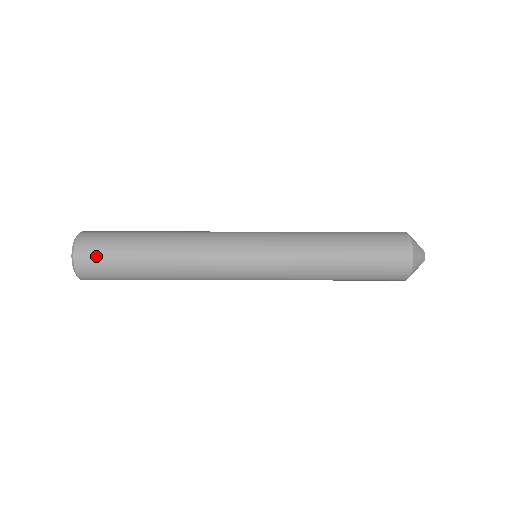
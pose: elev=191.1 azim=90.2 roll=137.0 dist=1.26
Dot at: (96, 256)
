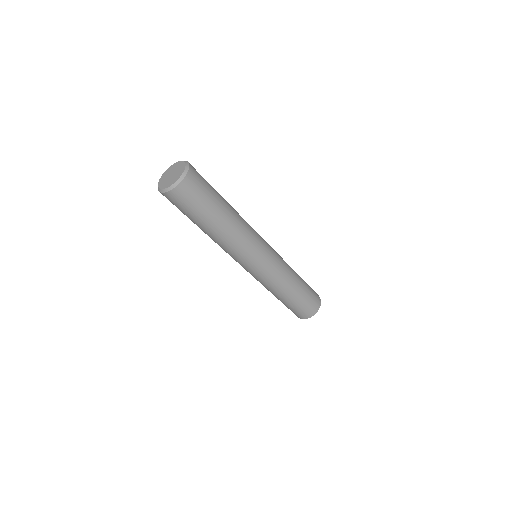
Dot at: occluded
